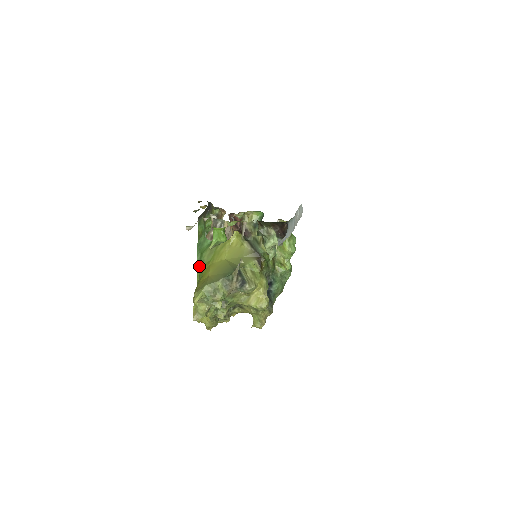
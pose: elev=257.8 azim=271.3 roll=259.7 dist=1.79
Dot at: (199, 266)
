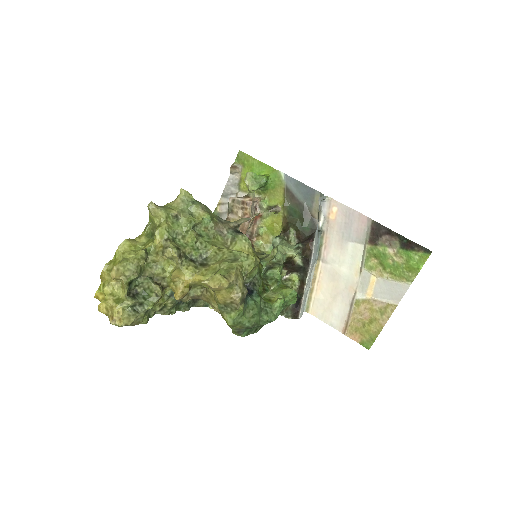
Dot at: occluded
